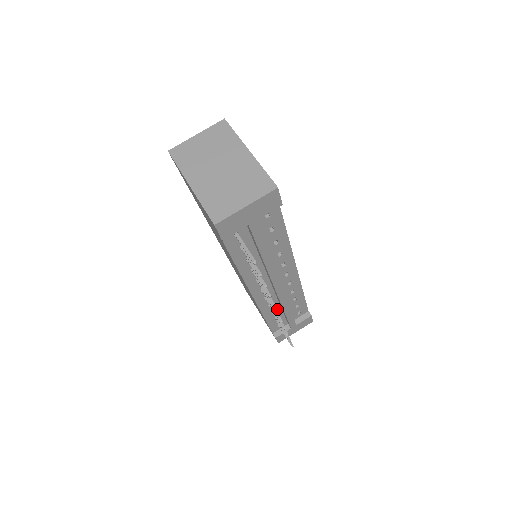
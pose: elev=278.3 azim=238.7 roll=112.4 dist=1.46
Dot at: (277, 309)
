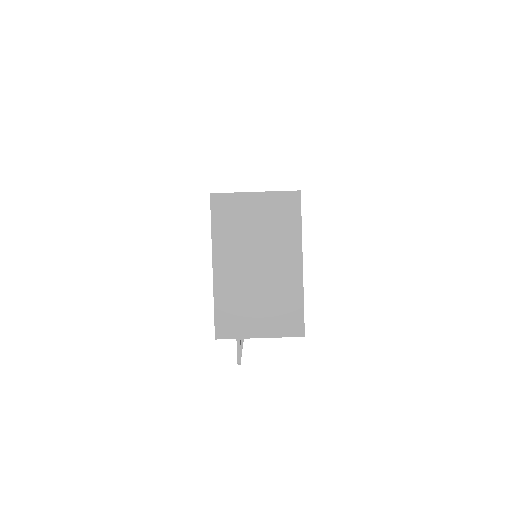
Dot at: occluded
